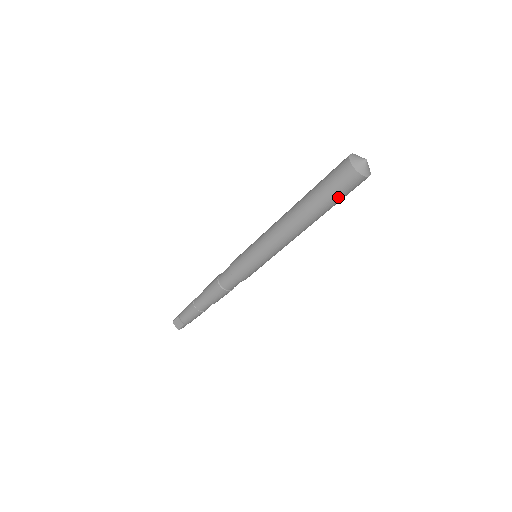
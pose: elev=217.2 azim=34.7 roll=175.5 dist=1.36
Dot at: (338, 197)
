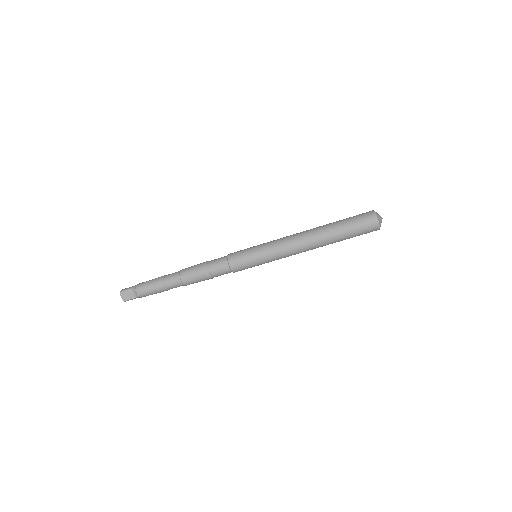
Dot at: (355, 235)
